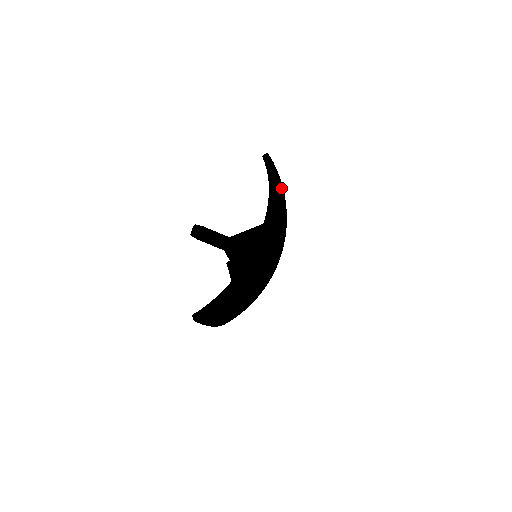
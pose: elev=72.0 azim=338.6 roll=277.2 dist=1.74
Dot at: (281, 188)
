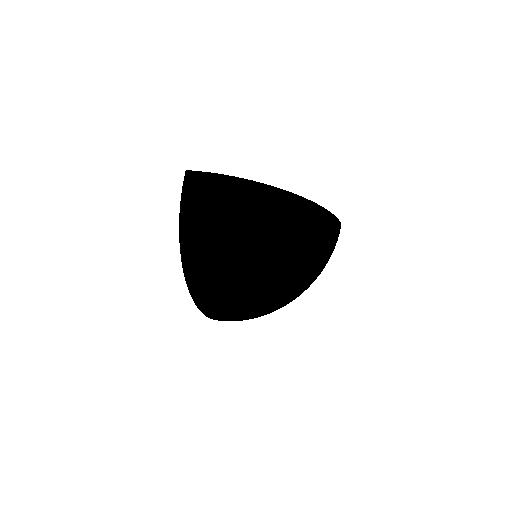
Dot at: (328, 232)
